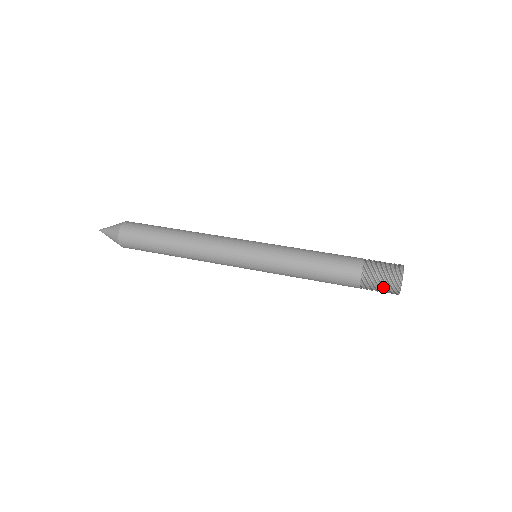
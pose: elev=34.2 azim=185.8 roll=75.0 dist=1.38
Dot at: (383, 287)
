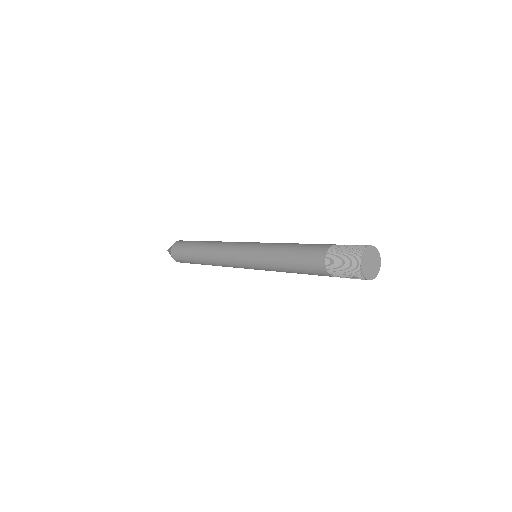
Dot at: (346, 260)
